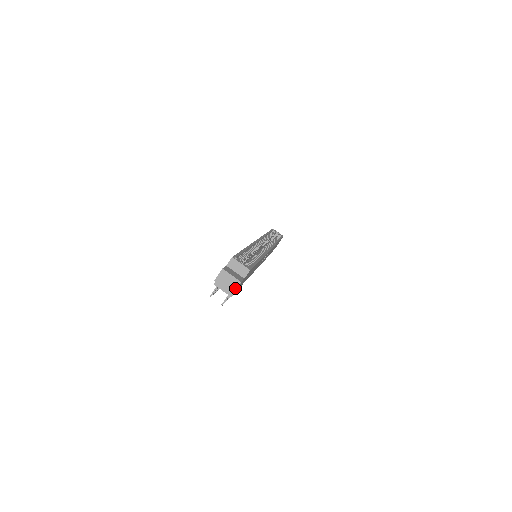
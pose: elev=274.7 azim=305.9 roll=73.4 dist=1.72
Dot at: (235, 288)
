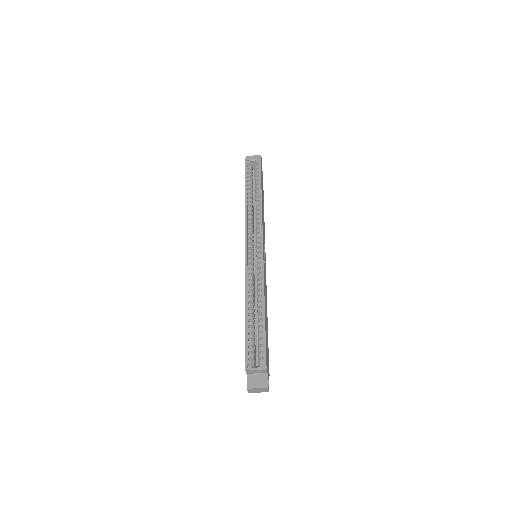
Dot at: (267, 390)
